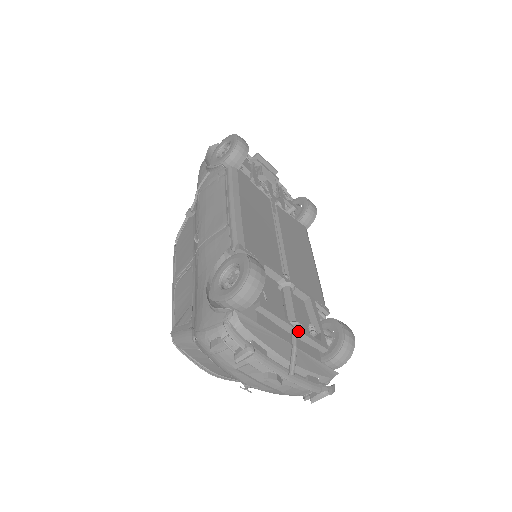
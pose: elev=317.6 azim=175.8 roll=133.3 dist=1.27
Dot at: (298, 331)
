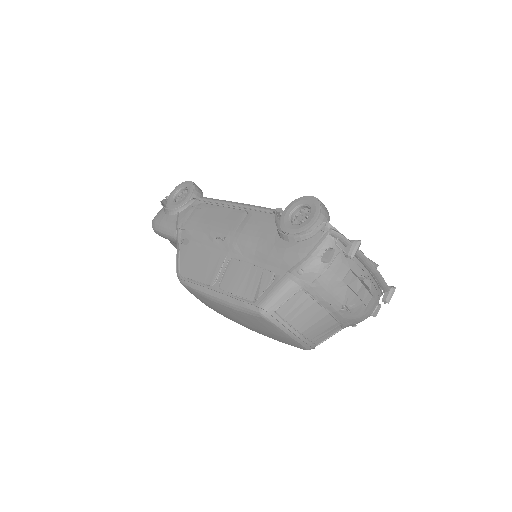
Dot at: occluded
